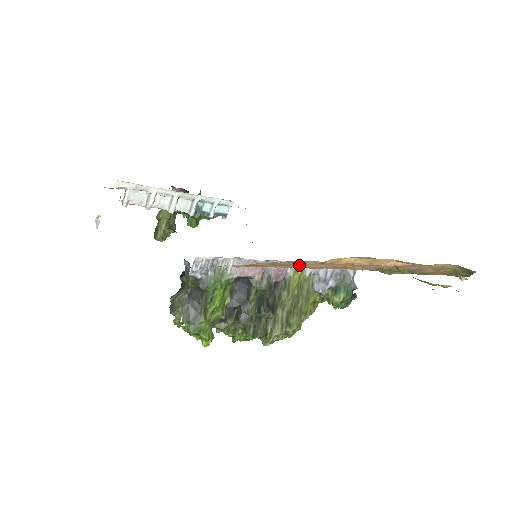
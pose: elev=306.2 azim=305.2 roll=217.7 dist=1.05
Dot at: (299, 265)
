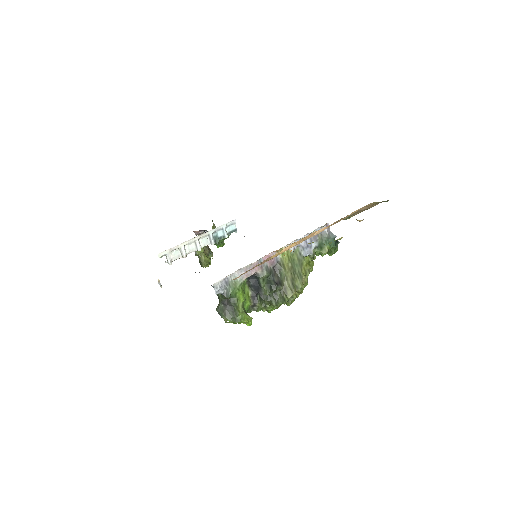
Dot at: occluded
